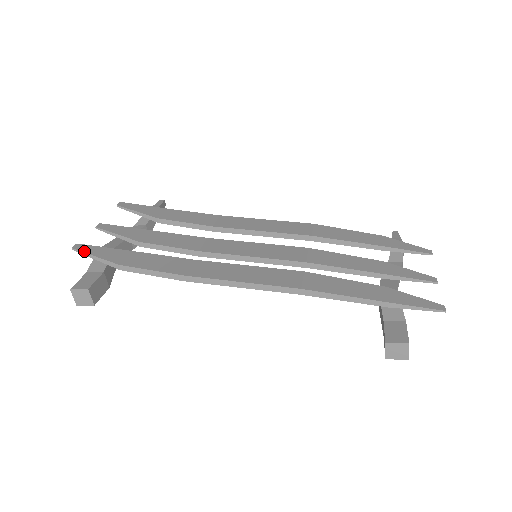
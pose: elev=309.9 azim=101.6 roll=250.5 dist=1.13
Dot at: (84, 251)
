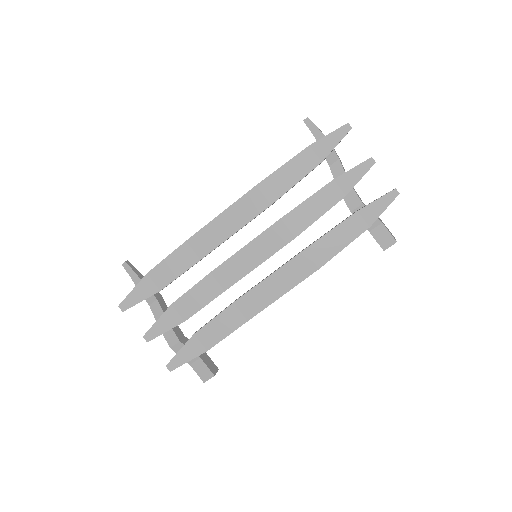
Dot at: (179, 366)
